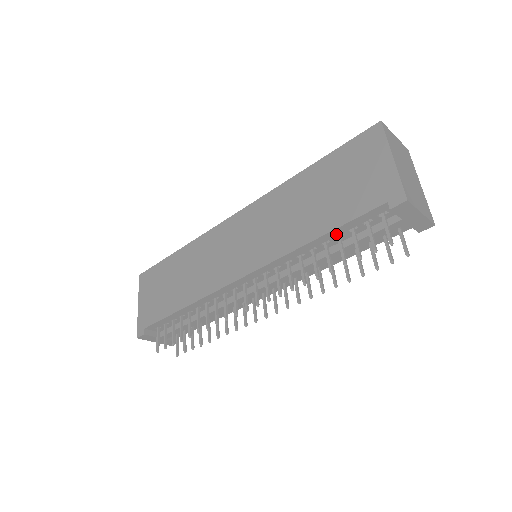
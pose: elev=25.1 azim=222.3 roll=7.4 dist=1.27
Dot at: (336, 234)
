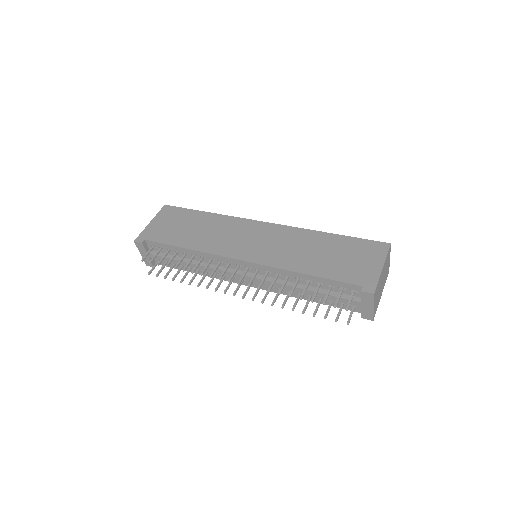
Dot at: (320, 281)
